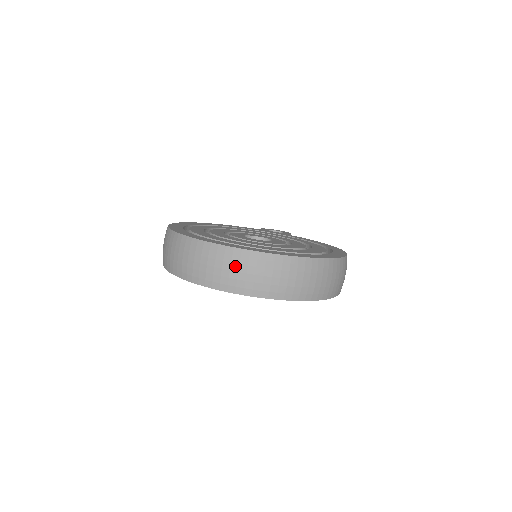
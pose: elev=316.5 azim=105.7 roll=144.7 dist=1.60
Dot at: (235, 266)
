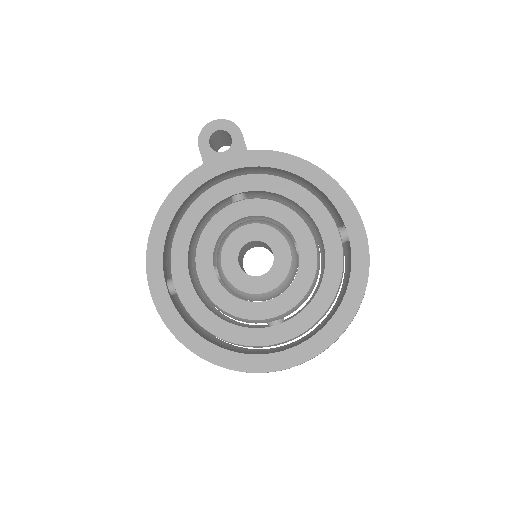
Dot at: occluded
